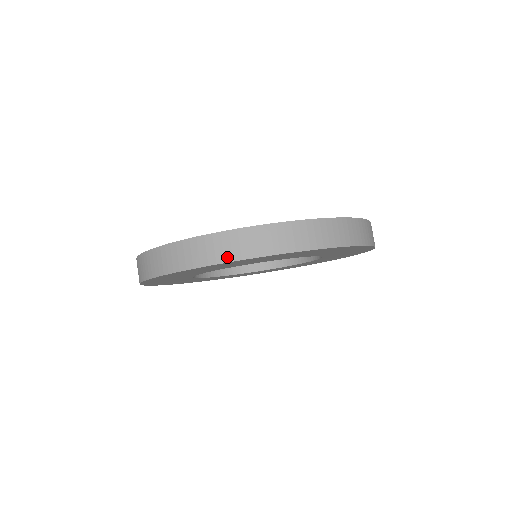
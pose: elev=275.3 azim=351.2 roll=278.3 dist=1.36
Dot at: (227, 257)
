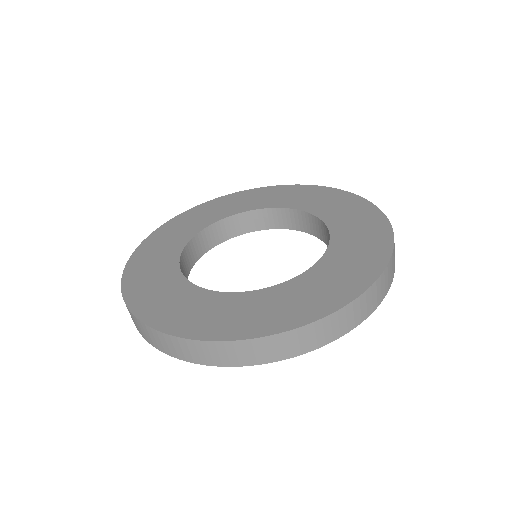
Dot at: (166, 351)
